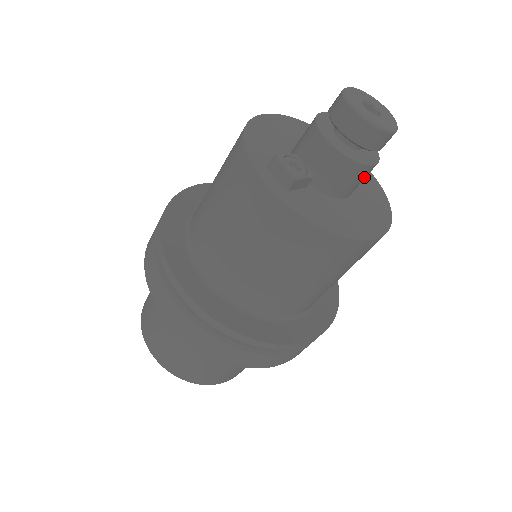
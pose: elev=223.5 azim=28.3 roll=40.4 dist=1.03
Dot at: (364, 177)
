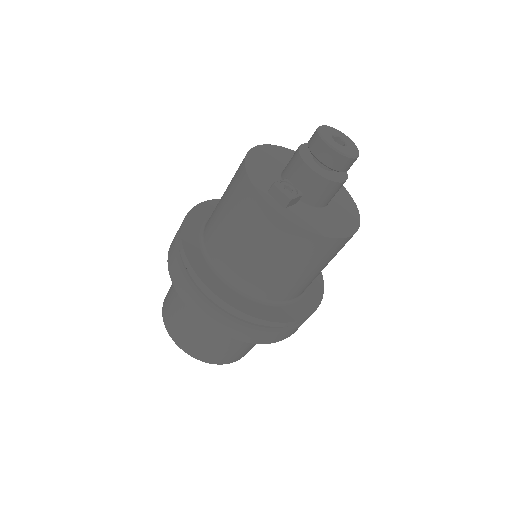
Dot at: (338, 190)
